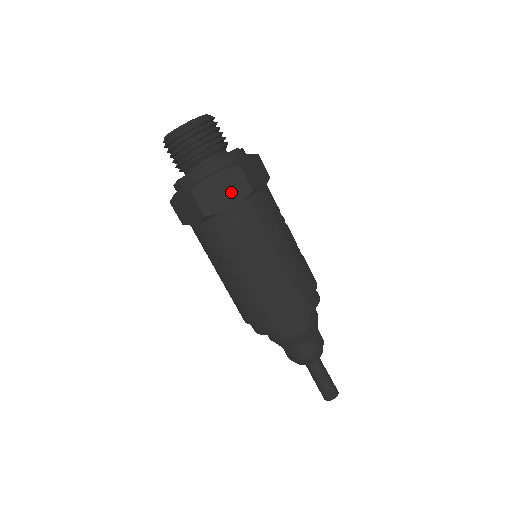
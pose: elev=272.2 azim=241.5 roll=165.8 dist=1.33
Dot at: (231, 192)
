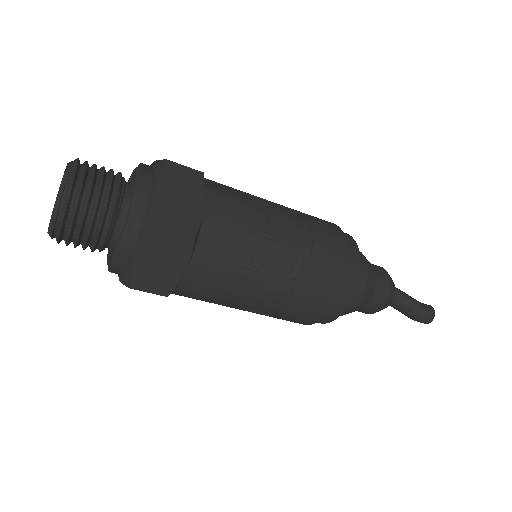
Dot at: (172, 257)
